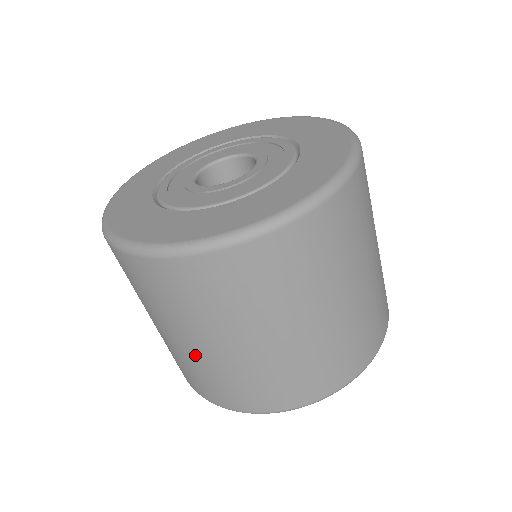
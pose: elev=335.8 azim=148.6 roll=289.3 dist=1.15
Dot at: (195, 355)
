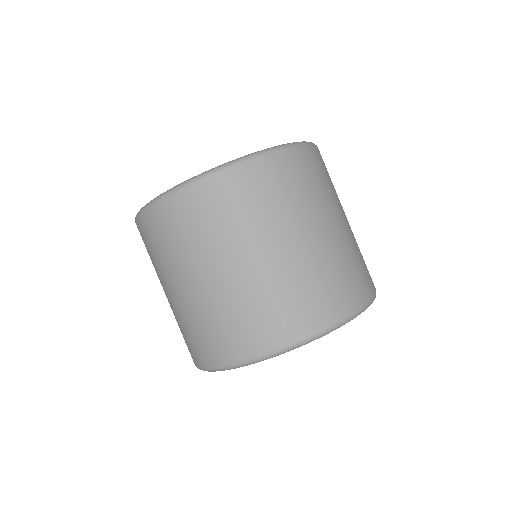
Dot at: (192, 301)
